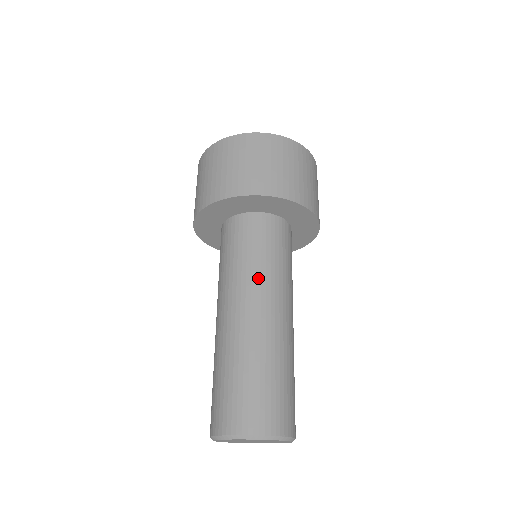
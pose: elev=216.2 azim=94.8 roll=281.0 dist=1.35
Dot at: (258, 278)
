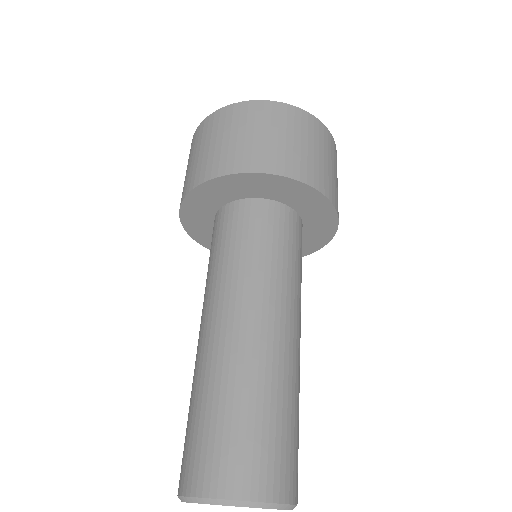
Dot at: (278, 285)
